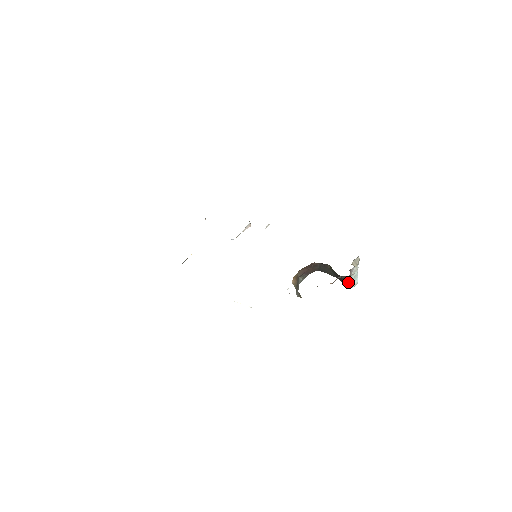
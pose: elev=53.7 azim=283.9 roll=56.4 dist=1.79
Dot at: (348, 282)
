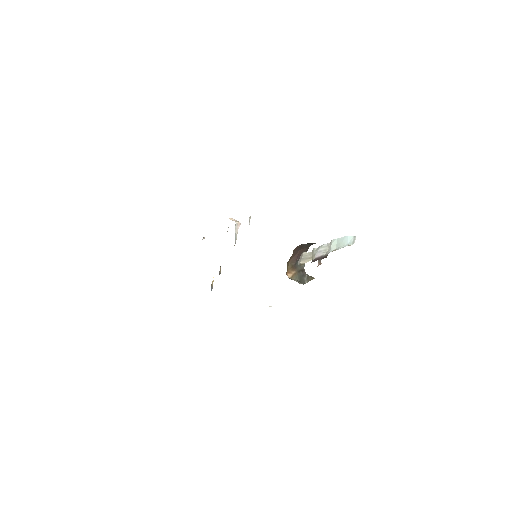
Dot at: occluded
